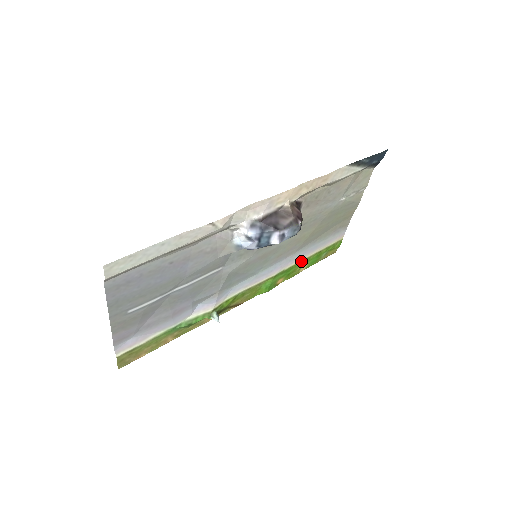
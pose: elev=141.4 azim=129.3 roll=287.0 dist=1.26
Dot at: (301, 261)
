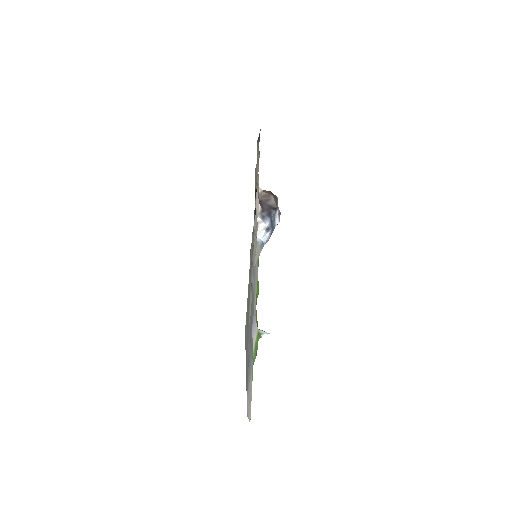
Dot at: occluded
